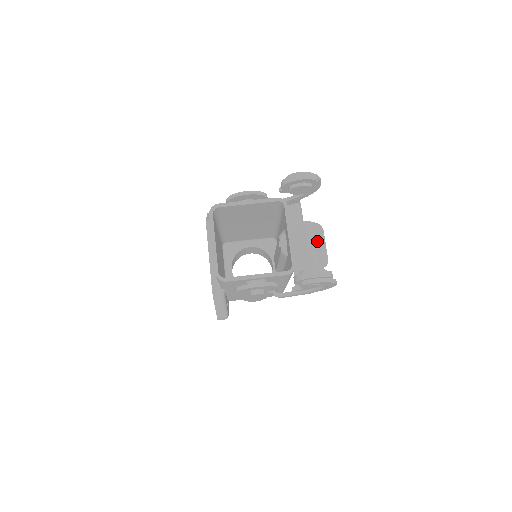
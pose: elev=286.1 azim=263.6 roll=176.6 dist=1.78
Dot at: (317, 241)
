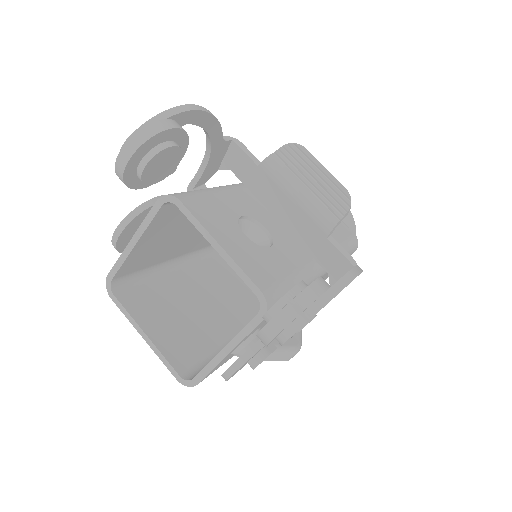
Dot at: (304, 177)
